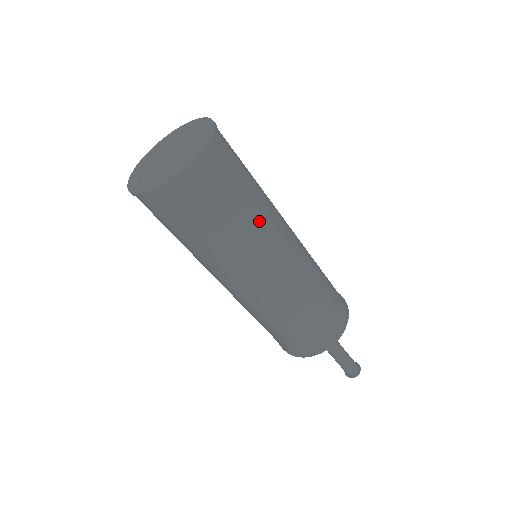
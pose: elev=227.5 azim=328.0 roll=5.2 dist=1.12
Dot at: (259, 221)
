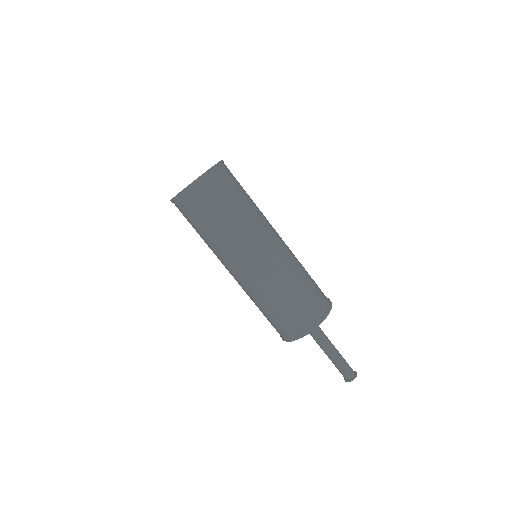
Dot at: (257, 209)
